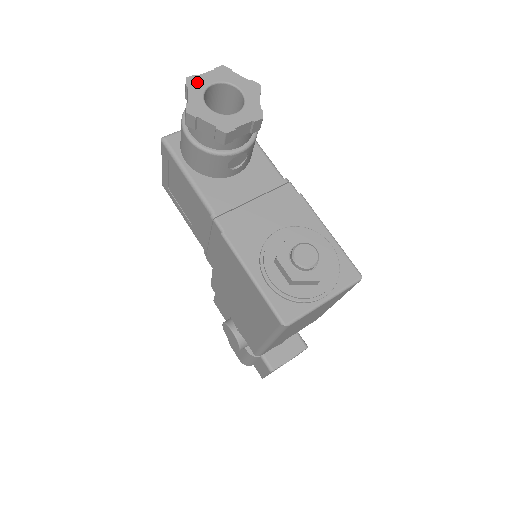
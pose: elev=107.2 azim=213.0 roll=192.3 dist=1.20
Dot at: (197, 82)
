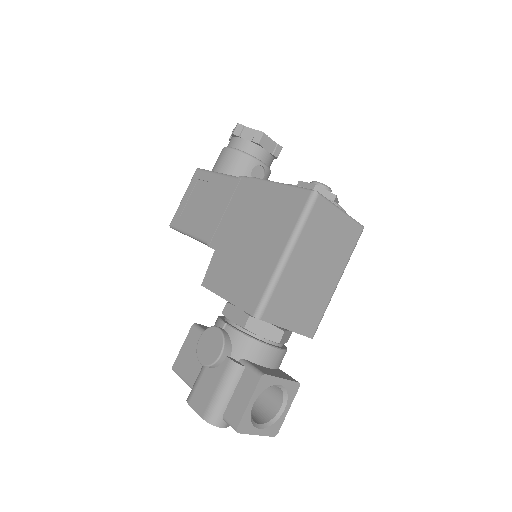
Dot at: occluded
